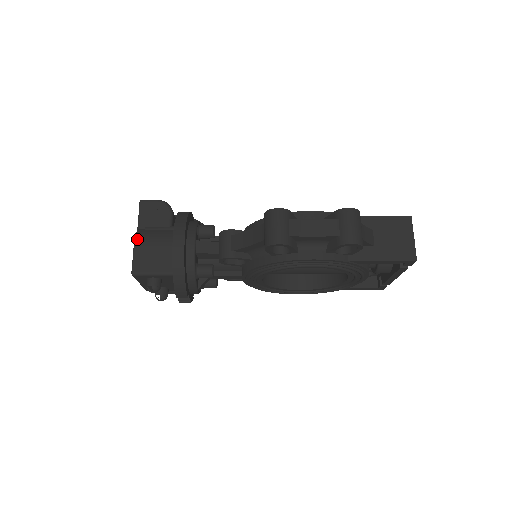
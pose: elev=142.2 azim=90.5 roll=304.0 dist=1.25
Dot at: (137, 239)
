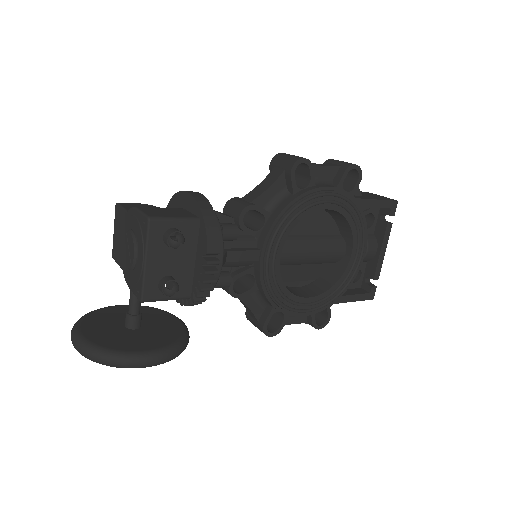
Dot at: occluded
